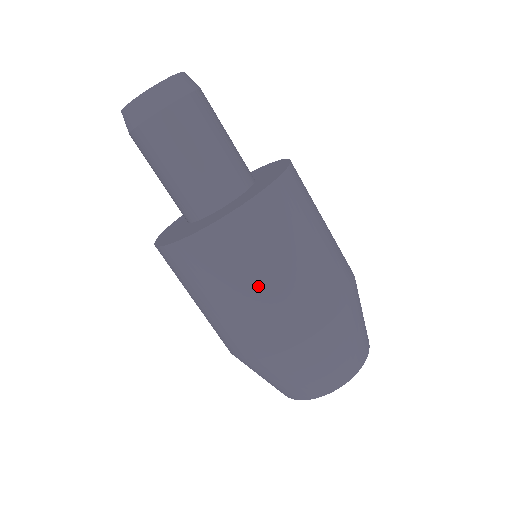
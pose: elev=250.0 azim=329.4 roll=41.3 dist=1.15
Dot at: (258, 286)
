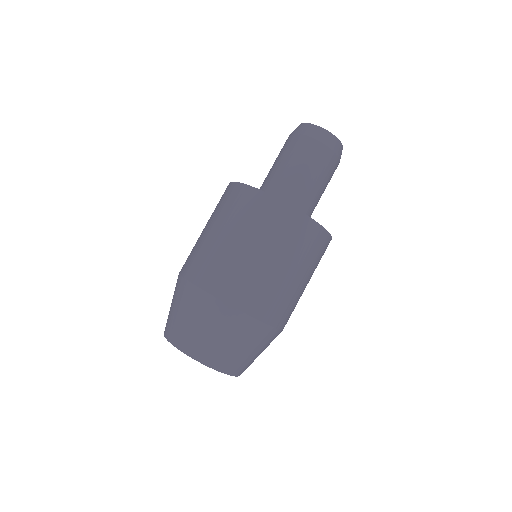
Dot at: (269, 259)
